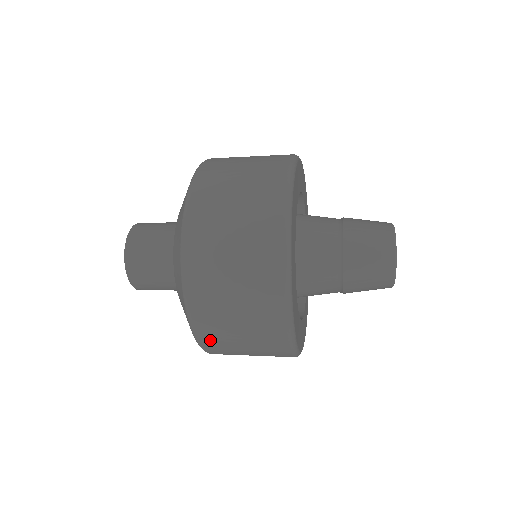
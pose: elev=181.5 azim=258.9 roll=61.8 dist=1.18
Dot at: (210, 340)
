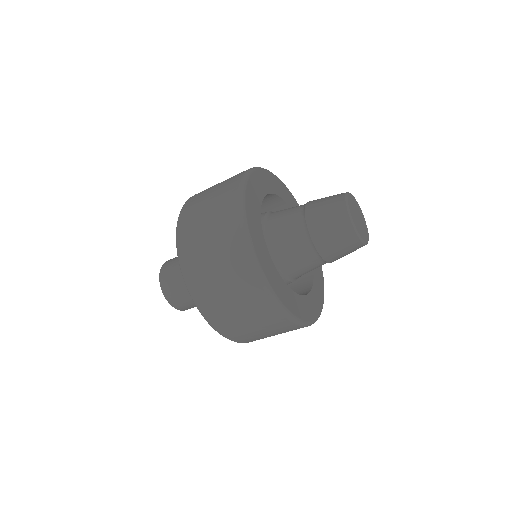
Dot at: (219, 321)
